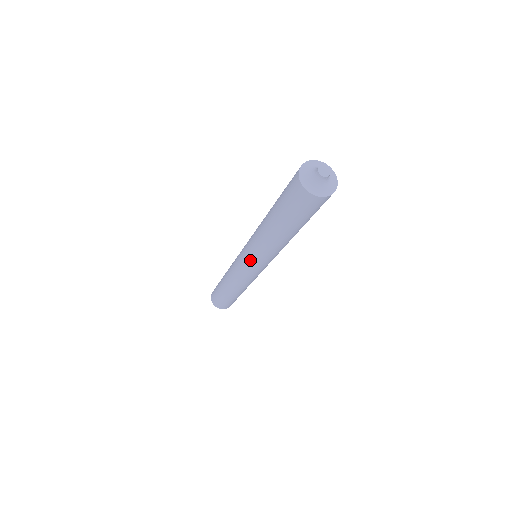
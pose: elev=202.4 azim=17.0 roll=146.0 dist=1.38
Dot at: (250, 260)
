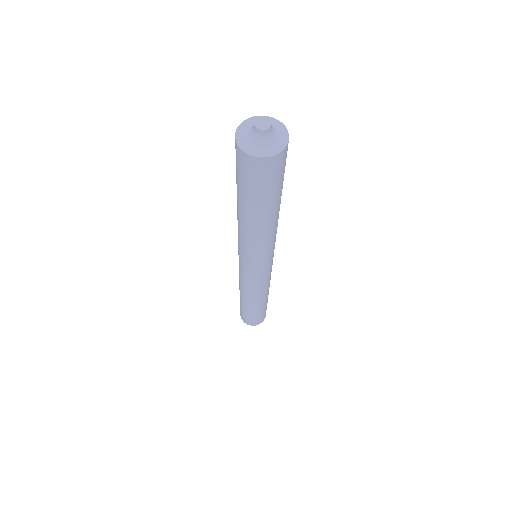
Dot at: (253, 265)
